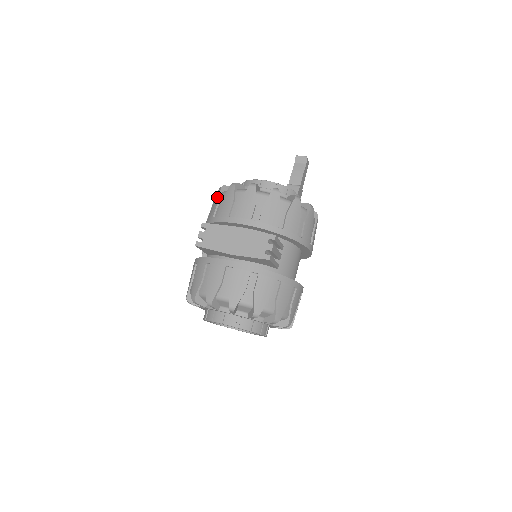
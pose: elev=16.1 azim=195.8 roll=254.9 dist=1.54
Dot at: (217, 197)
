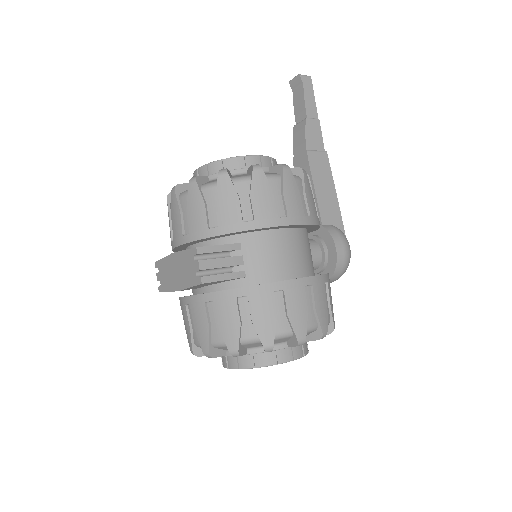
Dot at: occluded
